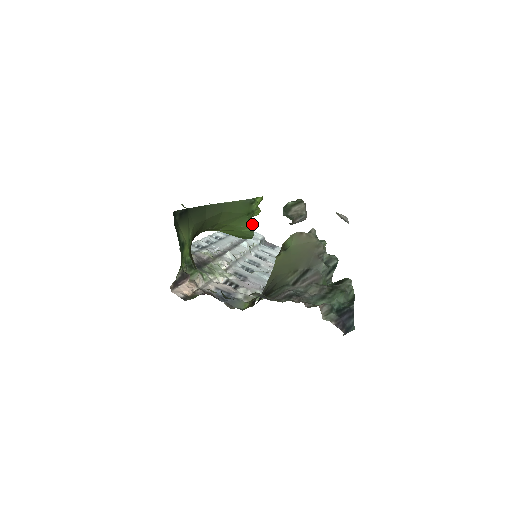
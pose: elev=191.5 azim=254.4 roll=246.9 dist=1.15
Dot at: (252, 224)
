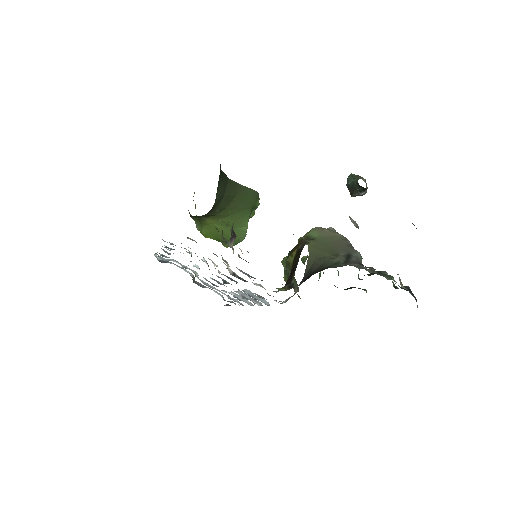
Dot at: occluded
